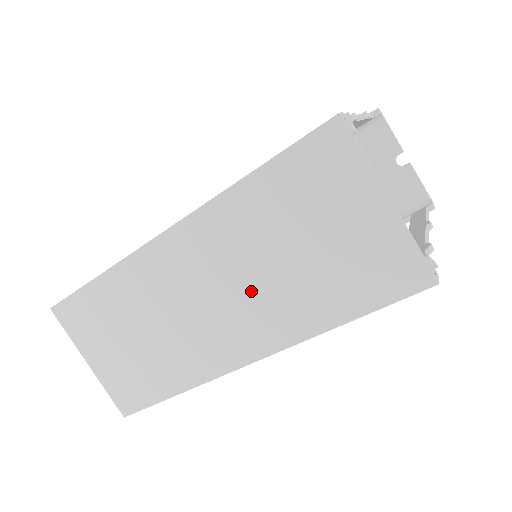
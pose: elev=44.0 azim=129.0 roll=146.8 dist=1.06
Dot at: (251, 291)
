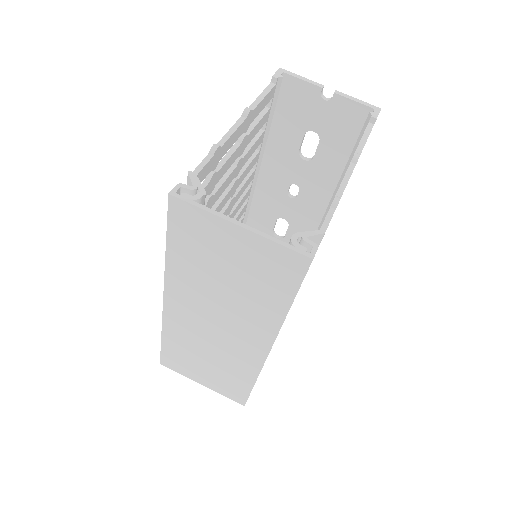
Dot at: (229, 312)
